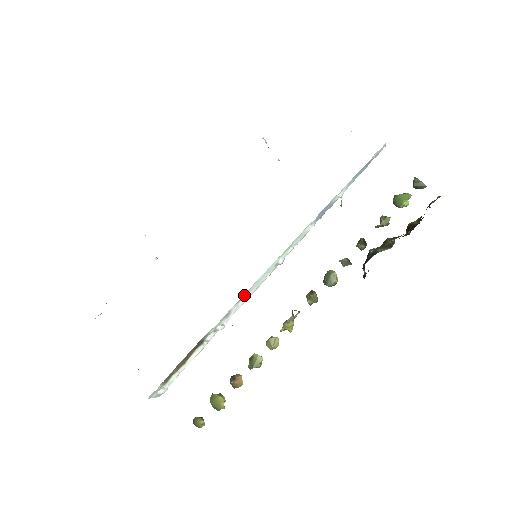
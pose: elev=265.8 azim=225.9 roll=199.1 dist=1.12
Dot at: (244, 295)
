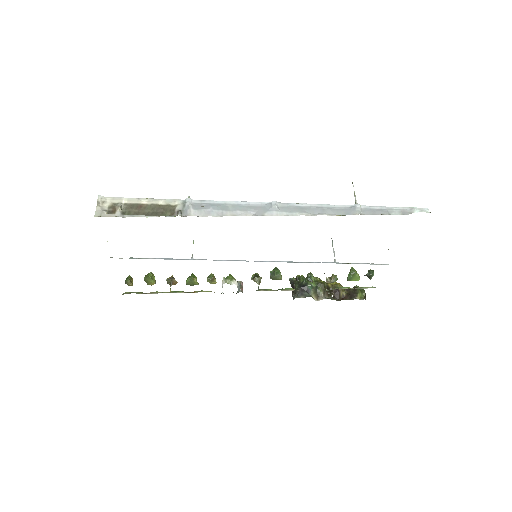
Dot at: occluded
